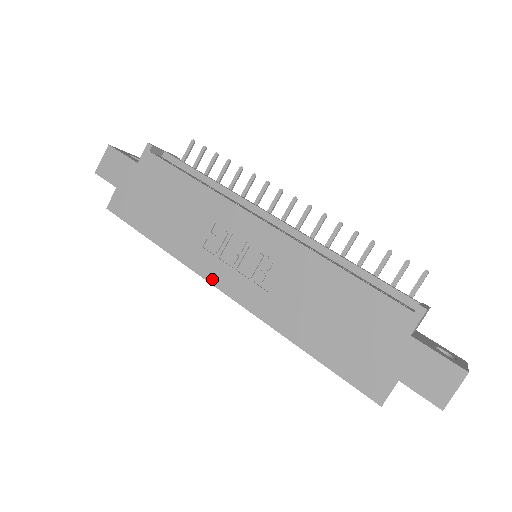
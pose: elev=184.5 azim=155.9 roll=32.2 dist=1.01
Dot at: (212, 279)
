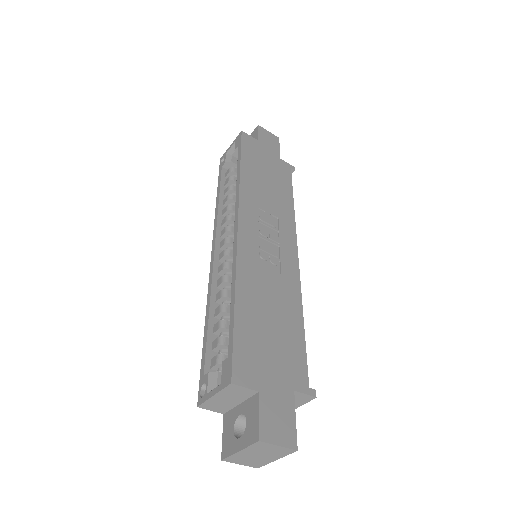
Dot at: (242, 216)
